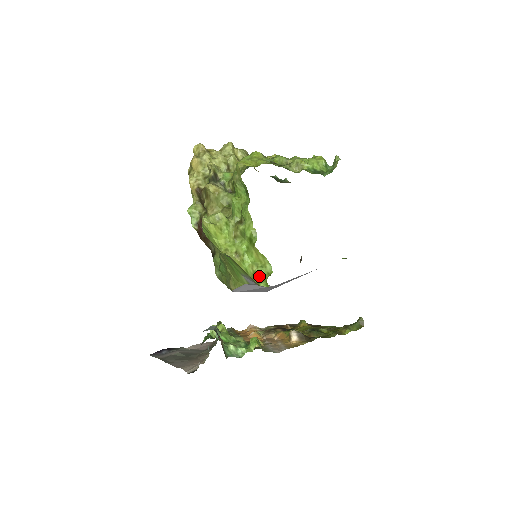
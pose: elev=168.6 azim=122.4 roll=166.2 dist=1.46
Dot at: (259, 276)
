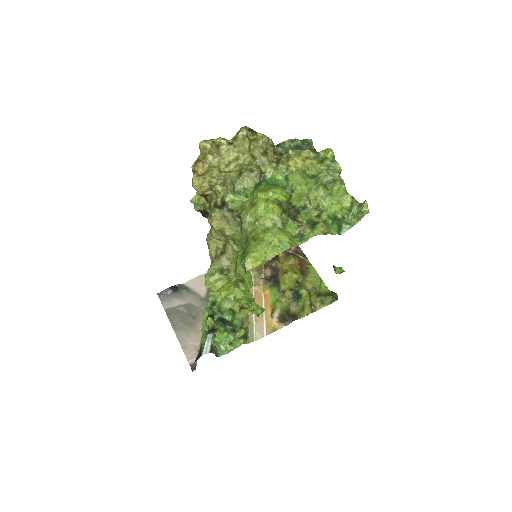
Dot at: (253, 308)
